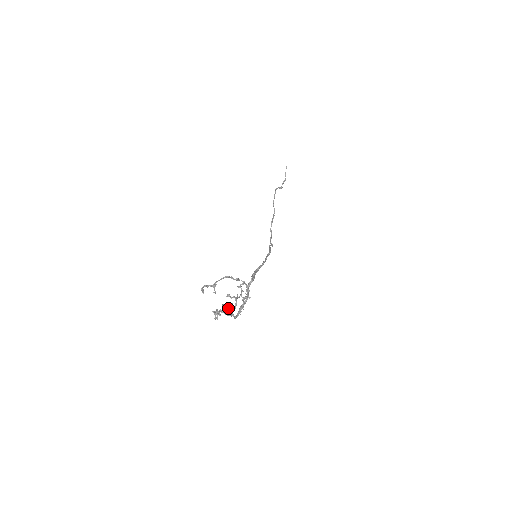
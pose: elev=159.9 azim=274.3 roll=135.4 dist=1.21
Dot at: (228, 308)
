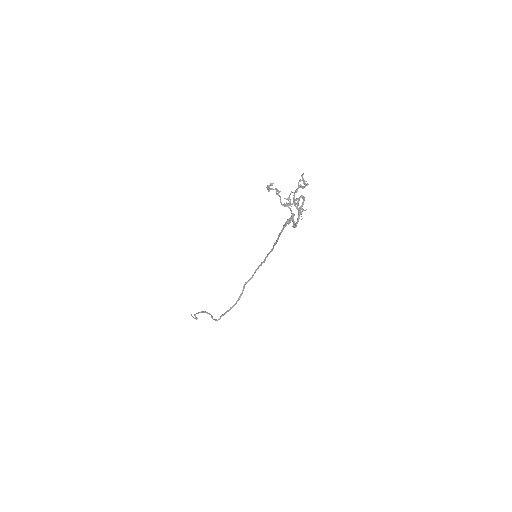
Dot at: (307, 184)
